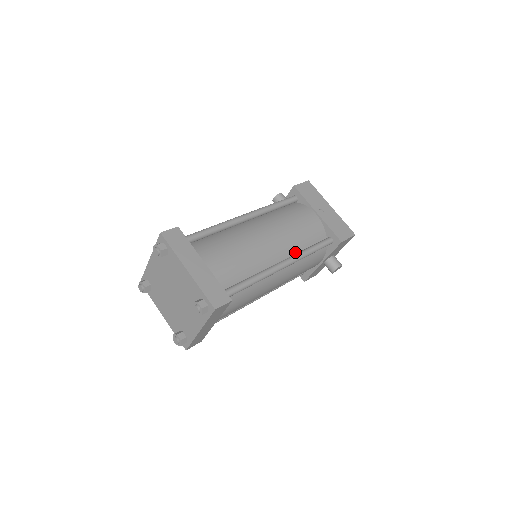
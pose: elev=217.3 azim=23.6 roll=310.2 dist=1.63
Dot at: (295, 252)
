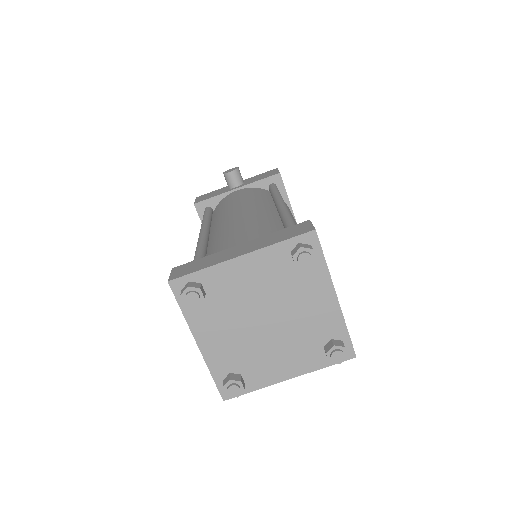
Dot at: occluded
